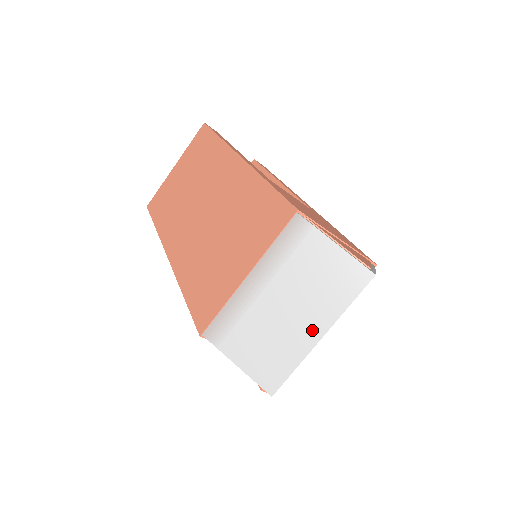
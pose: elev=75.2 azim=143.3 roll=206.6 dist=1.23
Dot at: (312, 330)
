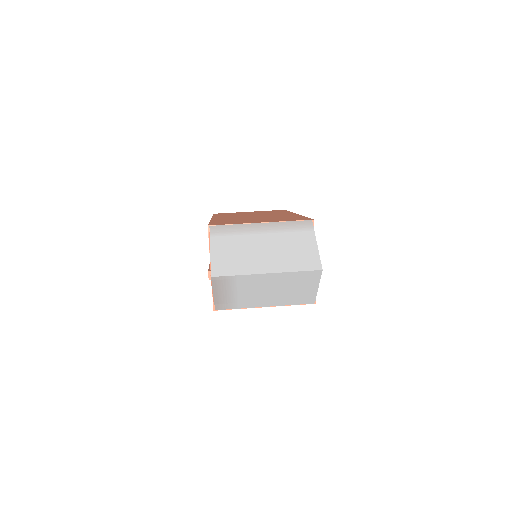
Dot at: (266, 266)
